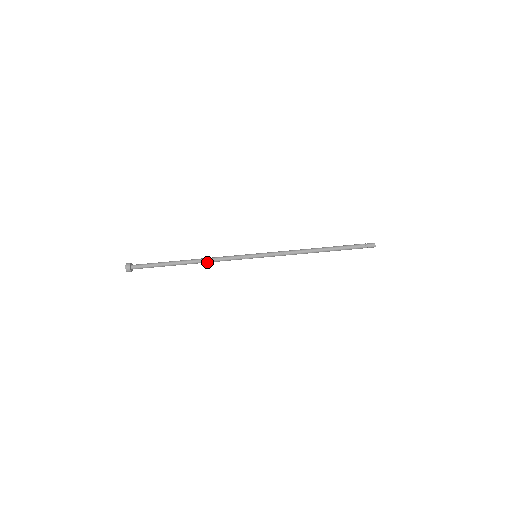
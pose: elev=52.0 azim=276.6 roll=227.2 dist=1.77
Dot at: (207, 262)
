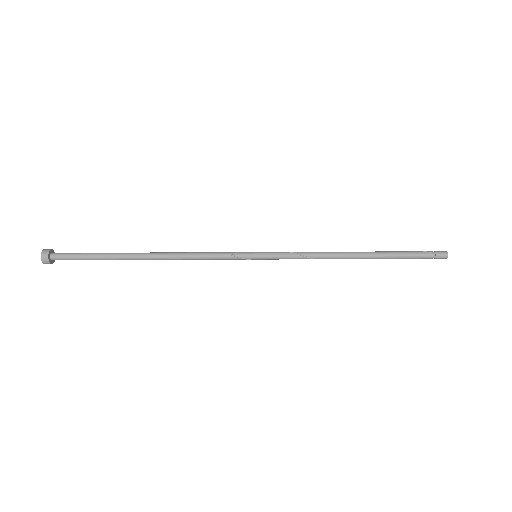
Dot at: (176, 258)
